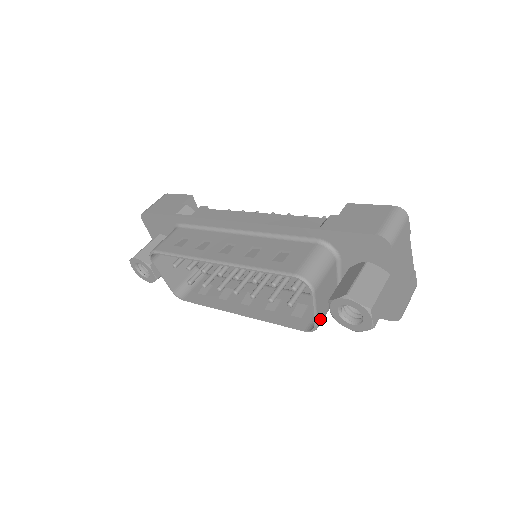
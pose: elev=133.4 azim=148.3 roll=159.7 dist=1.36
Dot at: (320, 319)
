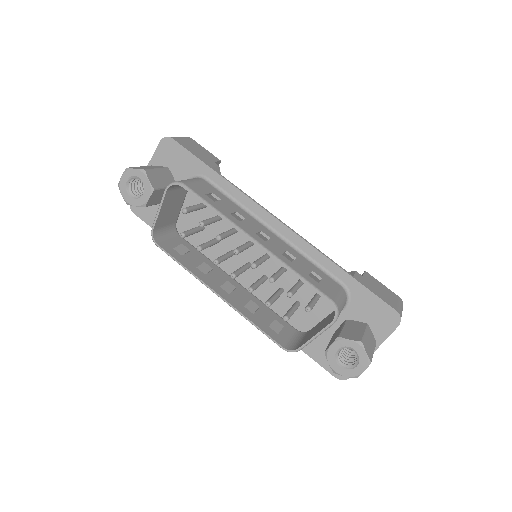
Dot at: occluded
